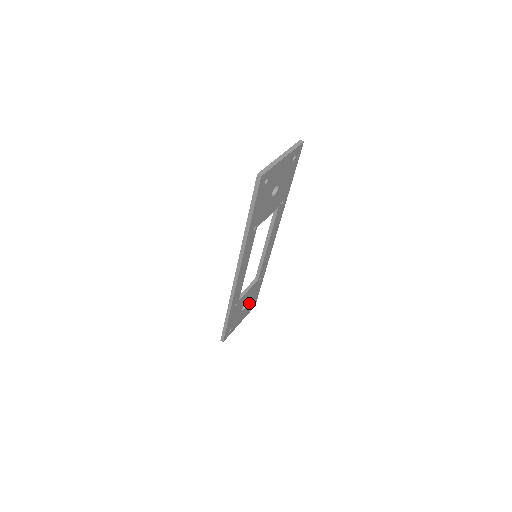
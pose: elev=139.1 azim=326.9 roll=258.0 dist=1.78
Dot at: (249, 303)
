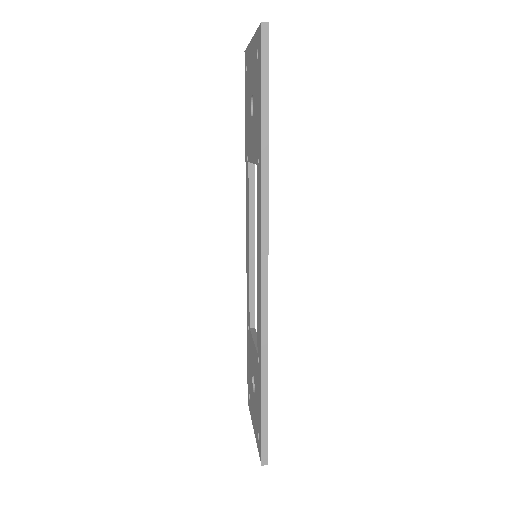
Dot at: occluded
